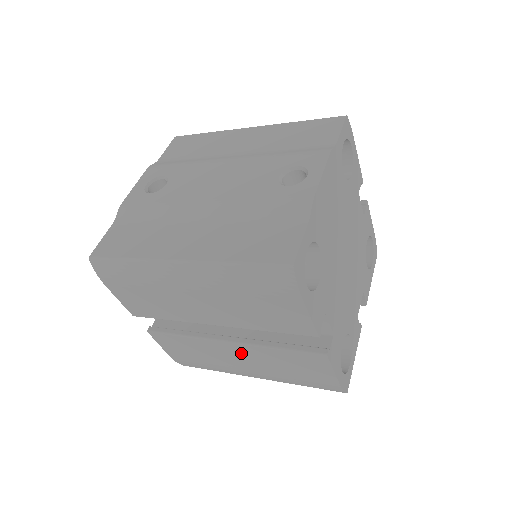
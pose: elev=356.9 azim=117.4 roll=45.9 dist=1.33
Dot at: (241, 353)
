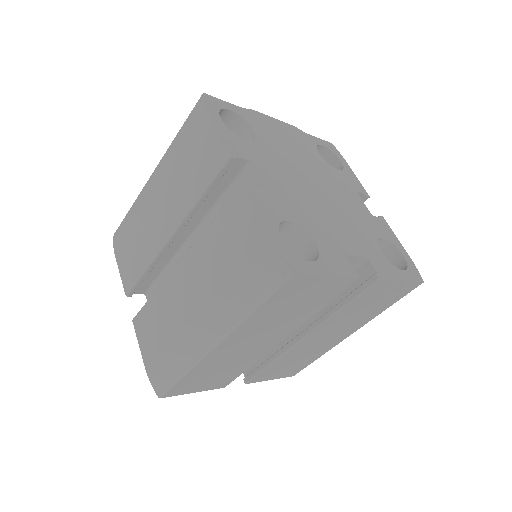
Dot at: (190, 273)
